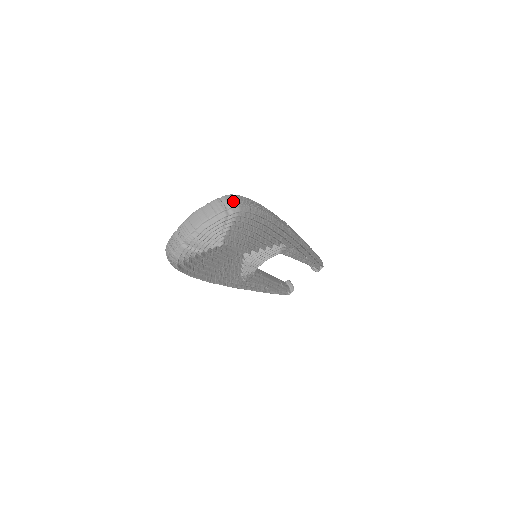
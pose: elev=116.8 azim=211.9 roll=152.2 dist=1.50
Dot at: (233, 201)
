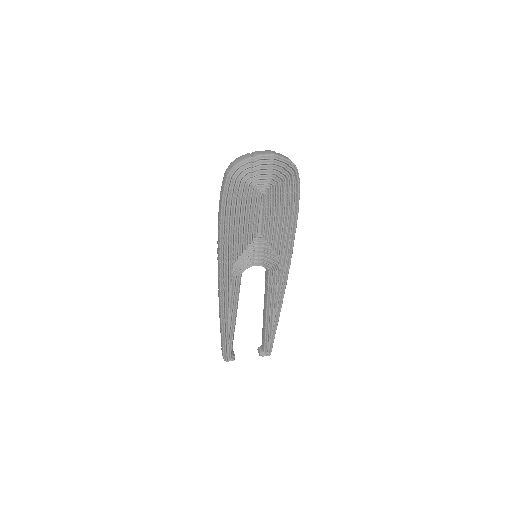
Dot at: (295, 165)
